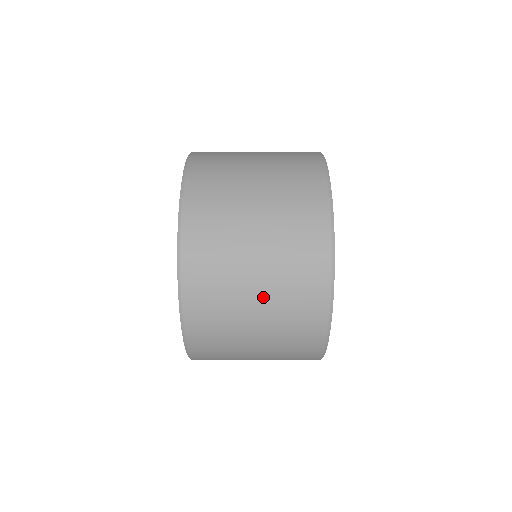
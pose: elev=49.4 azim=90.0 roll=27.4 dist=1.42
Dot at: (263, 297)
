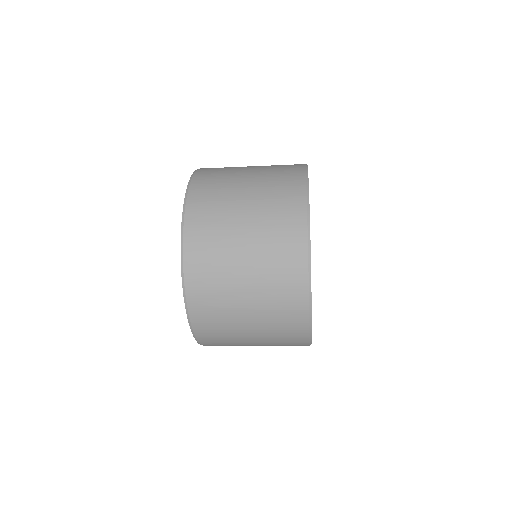
Dot at: (260, 344)
